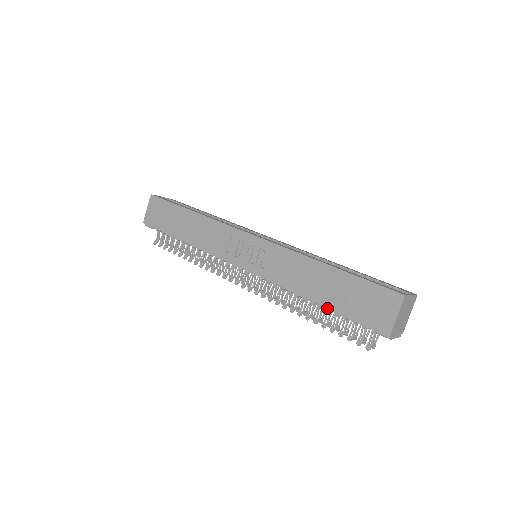
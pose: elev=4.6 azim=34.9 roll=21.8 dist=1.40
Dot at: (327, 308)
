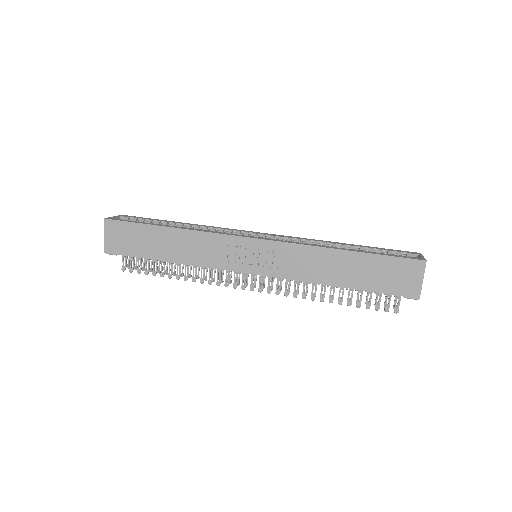
Dot at: (355, 289)
